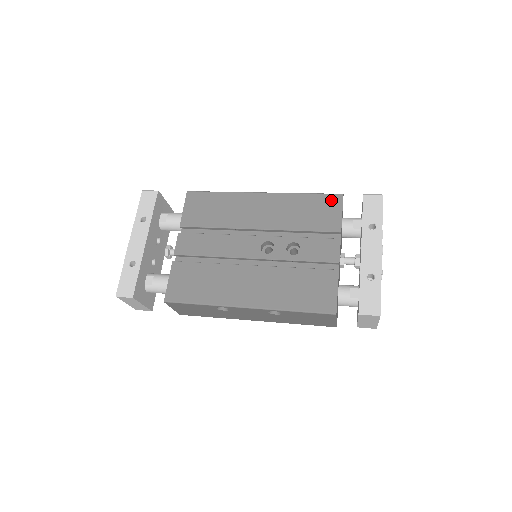
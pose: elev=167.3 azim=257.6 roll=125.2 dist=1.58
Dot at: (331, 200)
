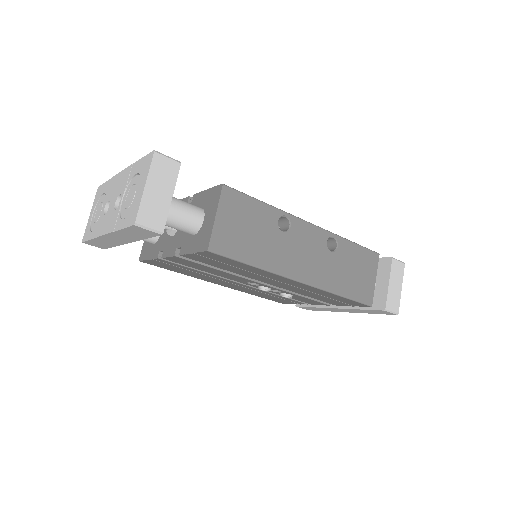
Dot at: occluded
